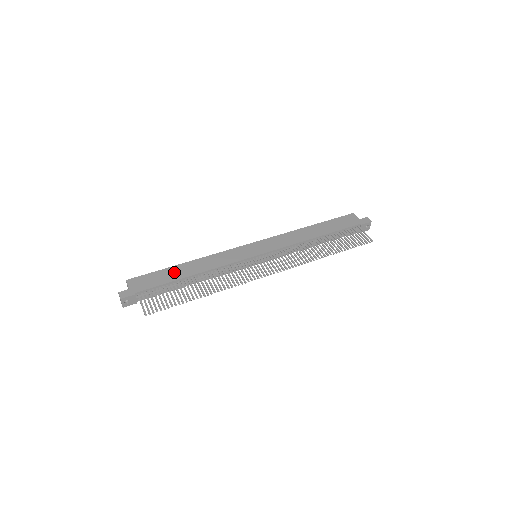
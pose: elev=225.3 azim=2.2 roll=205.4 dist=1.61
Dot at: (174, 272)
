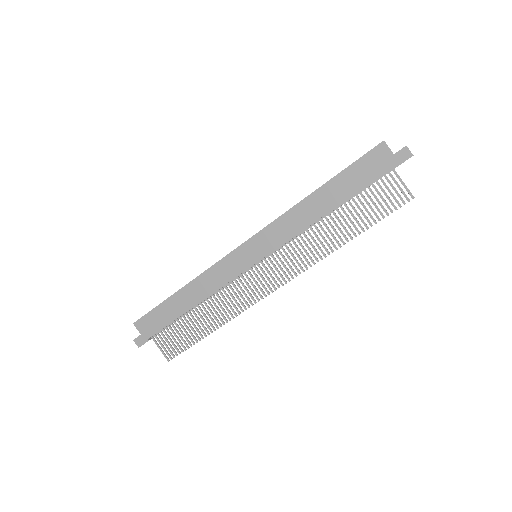
Dot at: (174, 306)
